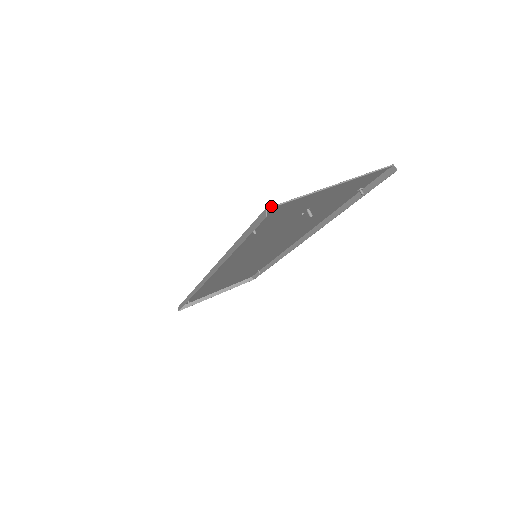
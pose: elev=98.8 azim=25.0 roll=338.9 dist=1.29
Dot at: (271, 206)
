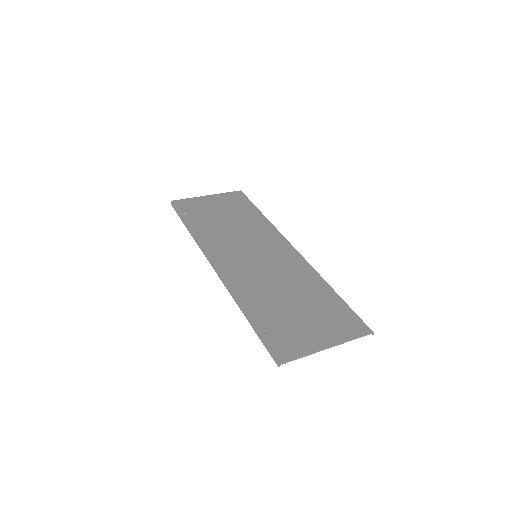
Dot at: (285, 363)
